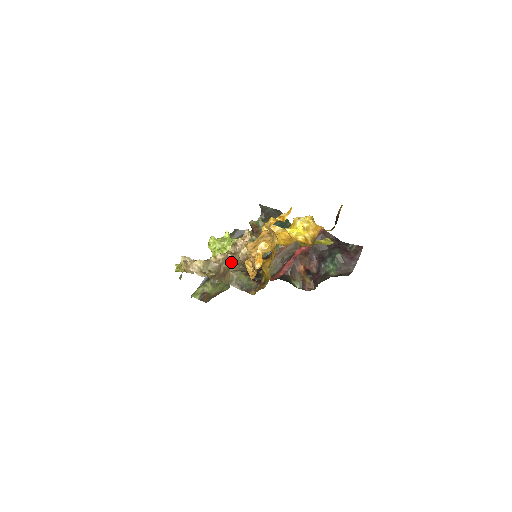
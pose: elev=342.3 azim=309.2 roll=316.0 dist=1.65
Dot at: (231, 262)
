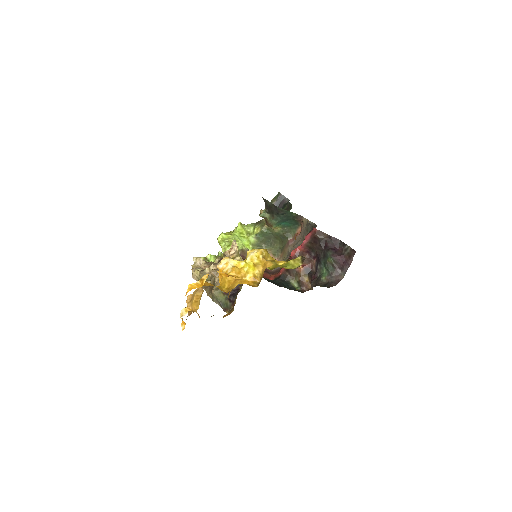
Dot at: (214, 279)
